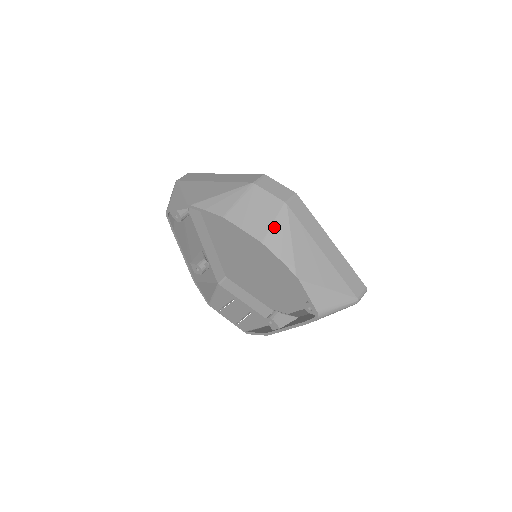
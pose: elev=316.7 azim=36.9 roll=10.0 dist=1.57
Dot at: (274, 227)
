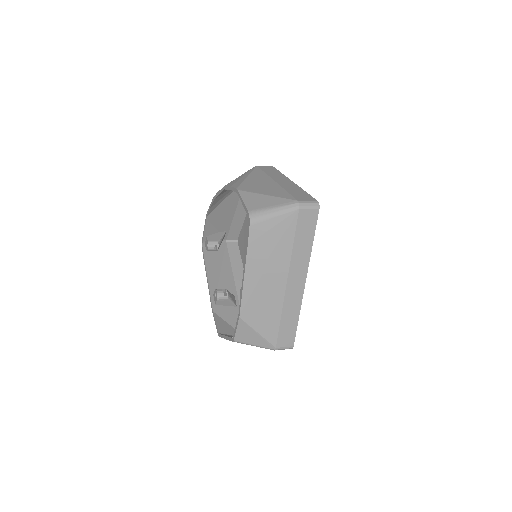
Dot at: (239, 177)
